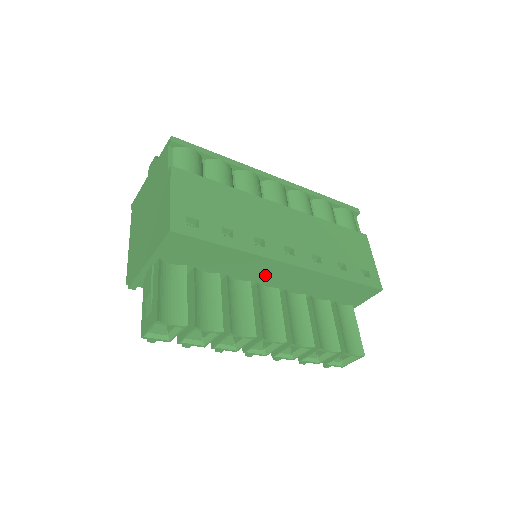
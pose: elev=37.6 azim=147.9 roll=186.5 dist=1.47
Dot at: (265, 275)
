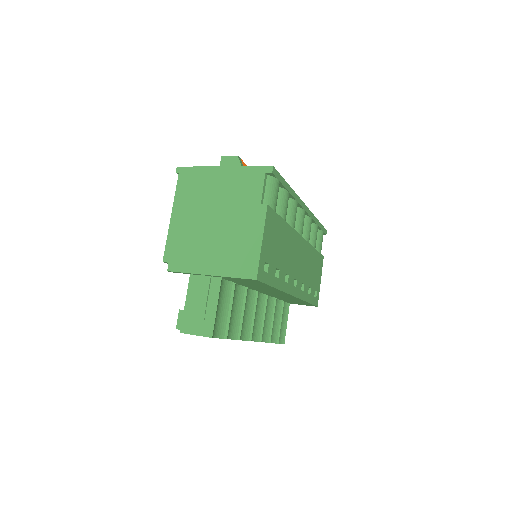
Dot at: (270, 292)
